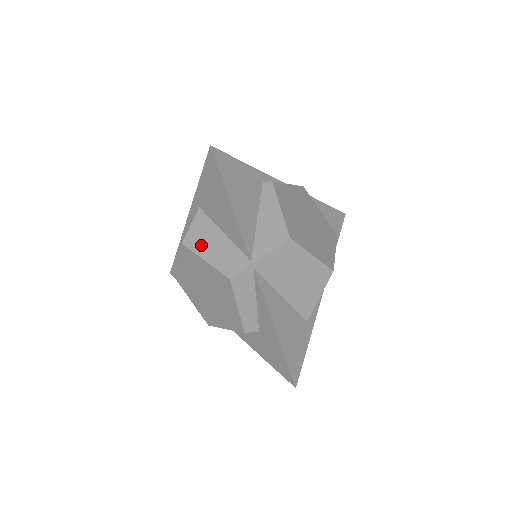
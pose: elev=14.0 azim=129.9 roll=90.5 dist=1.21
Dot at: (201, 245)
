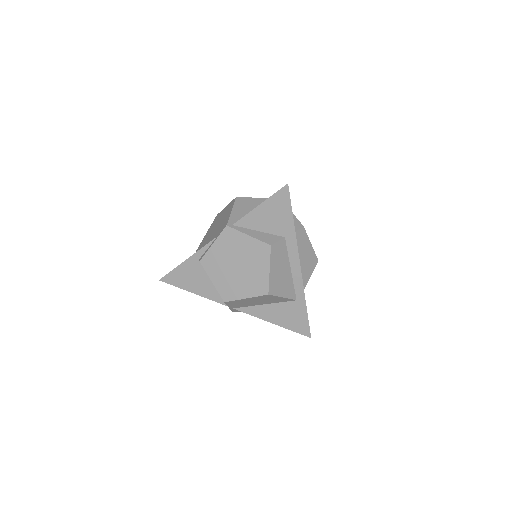
Dot at: occluded
